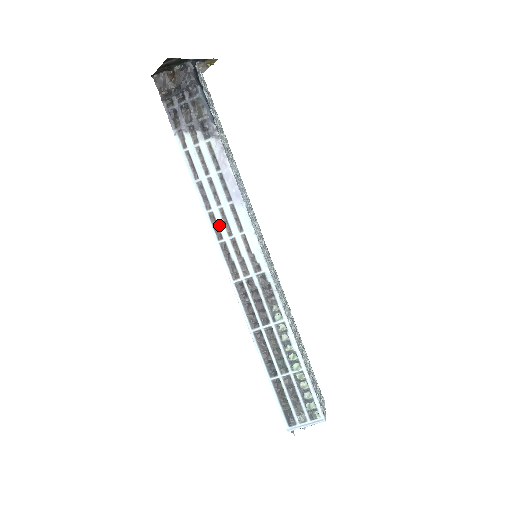
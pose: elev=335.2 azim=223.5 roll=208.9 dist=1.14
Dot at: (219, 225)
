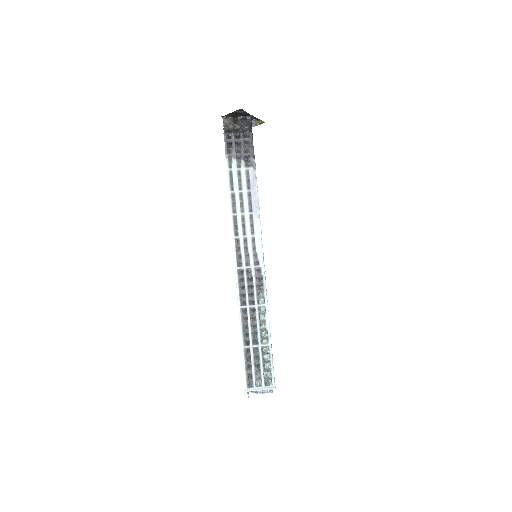
Dot at: (238, 226)
